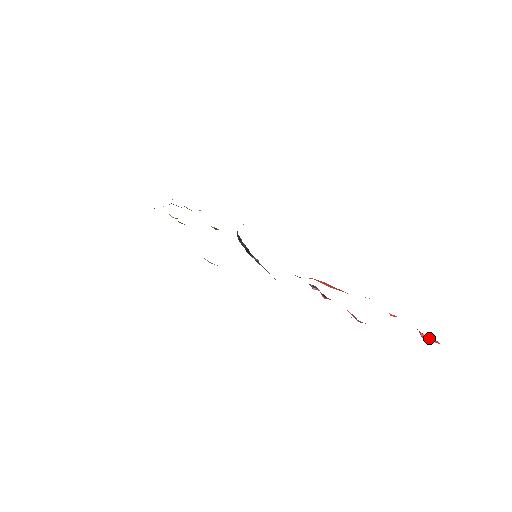
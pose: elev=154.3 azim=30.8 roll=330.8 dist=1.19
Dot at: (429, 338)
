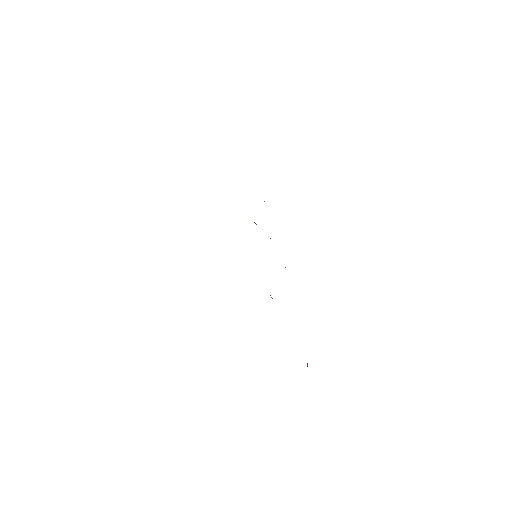
Dot at: occluded
